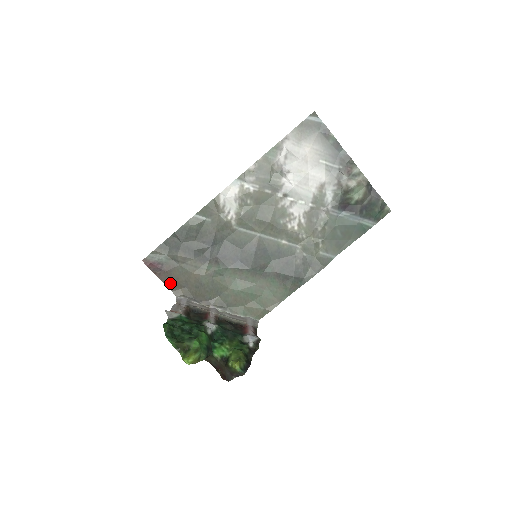
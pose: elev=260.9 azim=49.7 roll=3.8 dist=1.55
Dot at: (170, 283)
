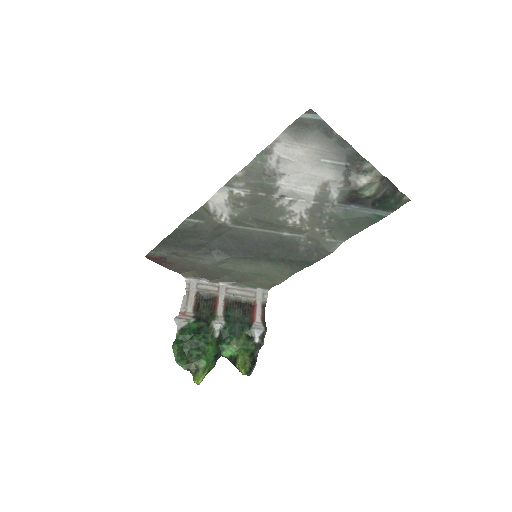
Dot at: (177, 269)
